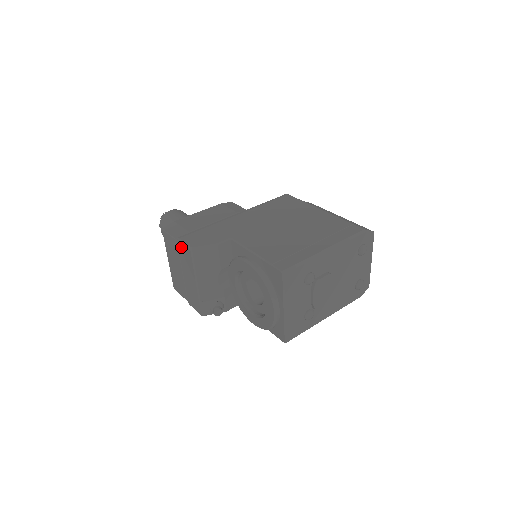
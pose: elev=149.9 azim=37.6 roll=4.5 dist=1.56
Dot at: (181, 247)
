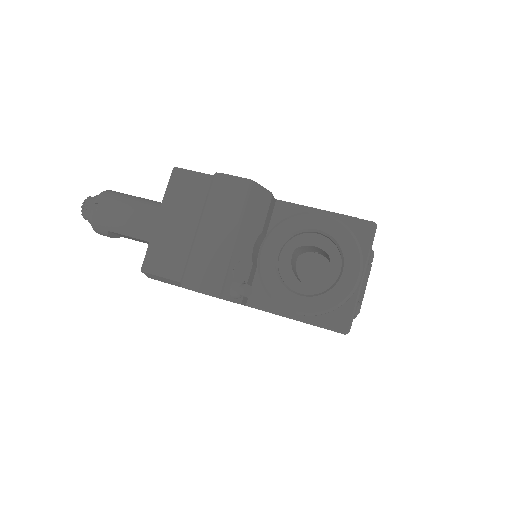
Dot at: (222, 183)
